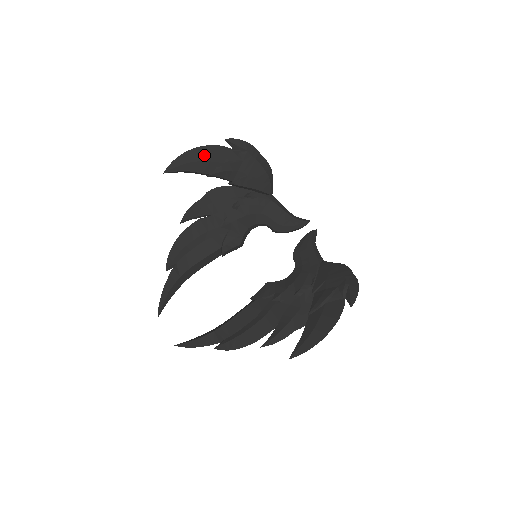
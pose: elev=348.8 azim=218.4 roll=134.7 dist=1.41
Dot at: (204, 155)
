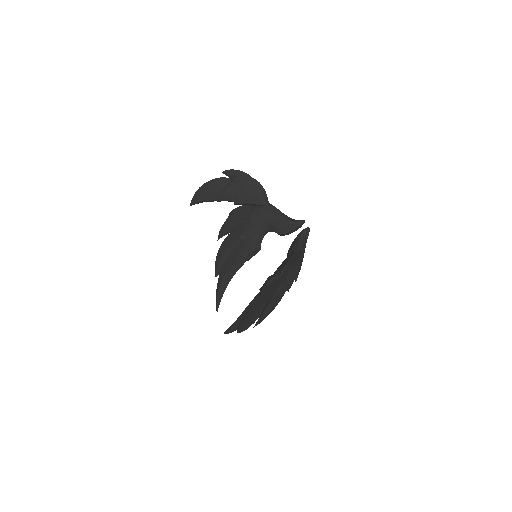
Dot at: (210, 187)
